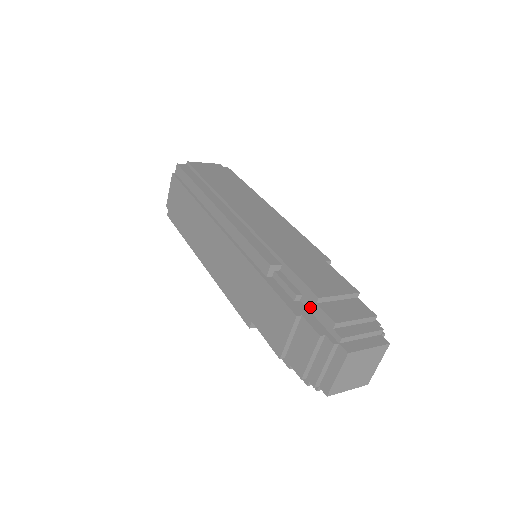
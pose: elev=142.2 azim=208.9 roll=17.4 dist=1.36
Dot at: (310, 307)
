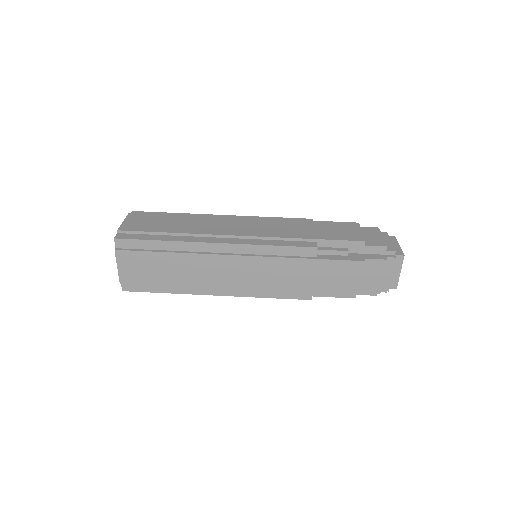
Dot at: (360, 251)
